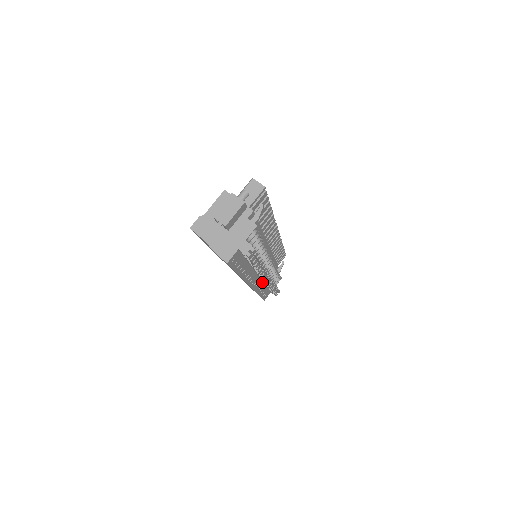
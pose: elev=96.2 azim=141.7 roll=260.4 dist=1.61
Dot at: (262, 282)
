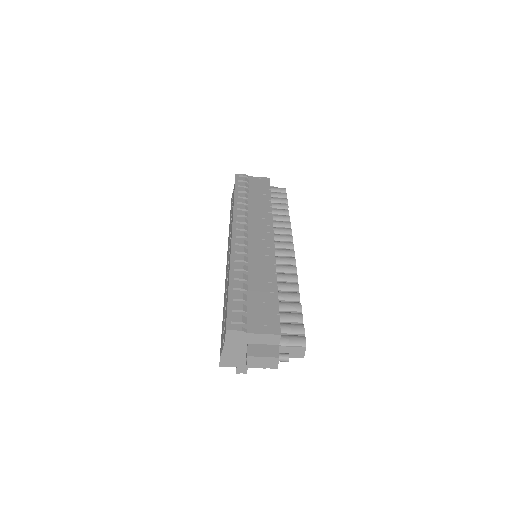
Dot at: occluded
